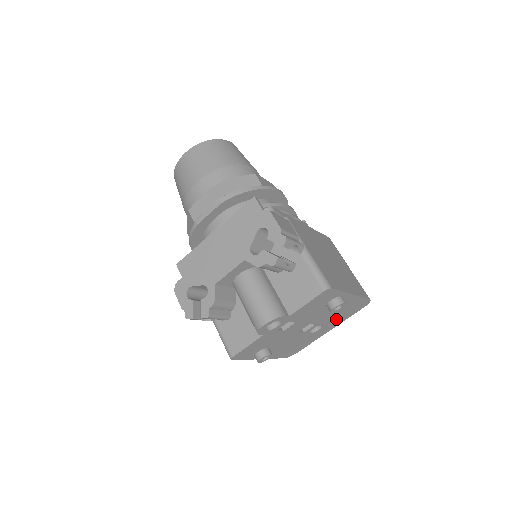
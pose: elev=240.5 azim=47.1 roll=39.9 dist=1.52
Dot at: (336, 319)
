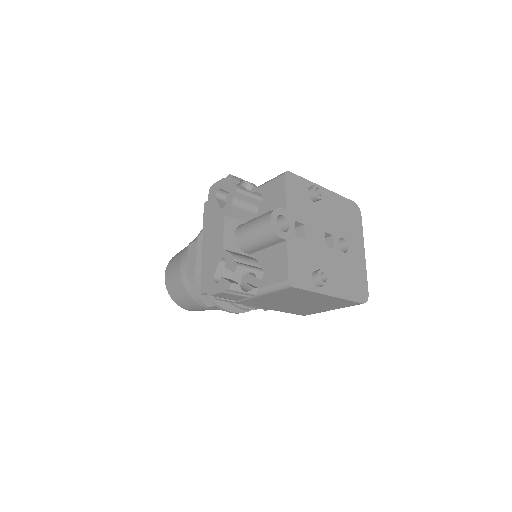
Dot at: (350, 231)
